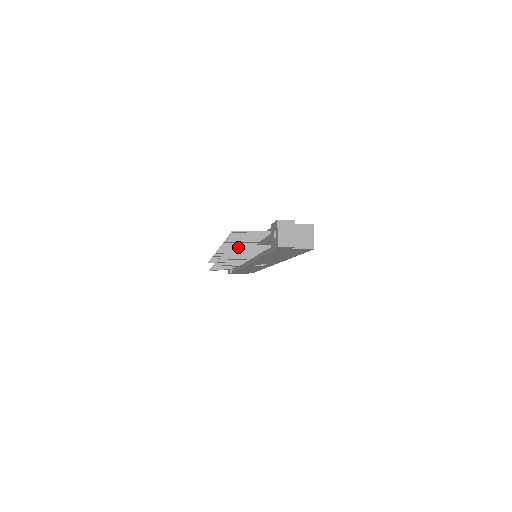
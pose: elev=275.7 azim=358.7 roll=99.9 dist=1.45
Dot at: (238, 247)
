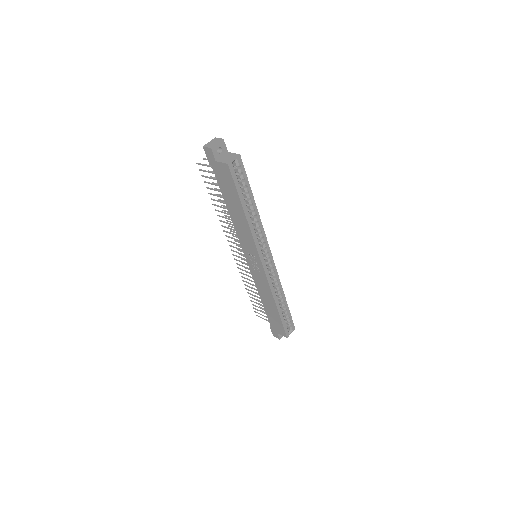
Dot at: (202, 170)
